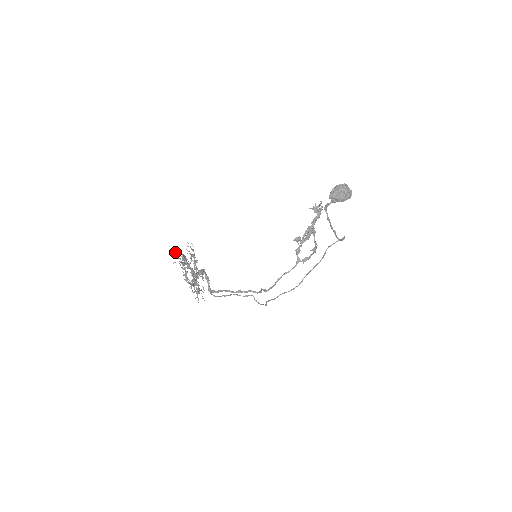
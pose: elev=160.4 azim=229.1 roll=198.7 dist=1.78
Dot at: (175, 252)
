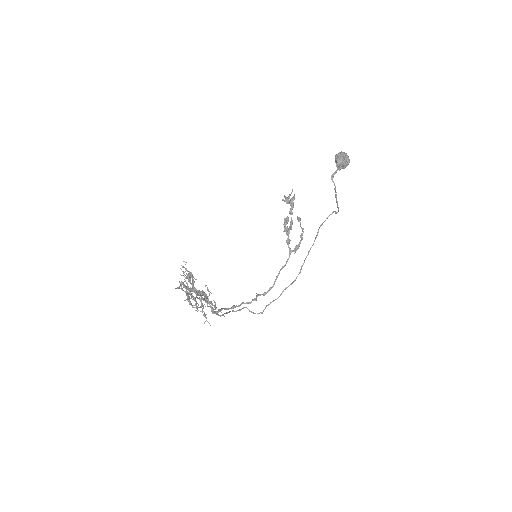
Dot at: (183, 271)
